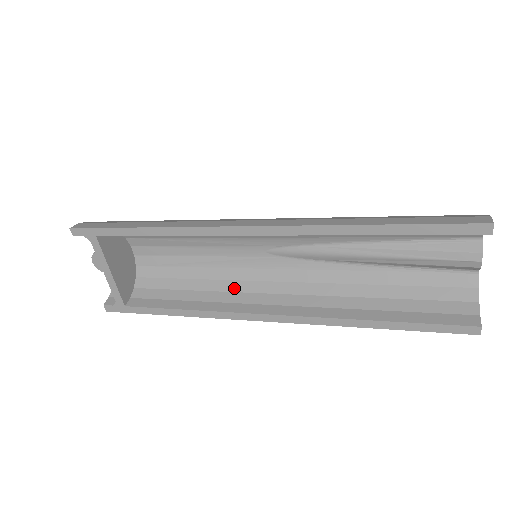
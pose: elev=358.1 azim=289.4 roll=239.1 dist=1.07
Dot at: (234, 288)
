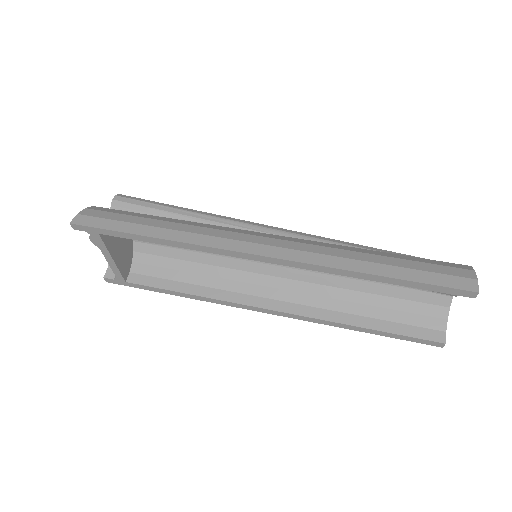
Dot at: (232, 276)
